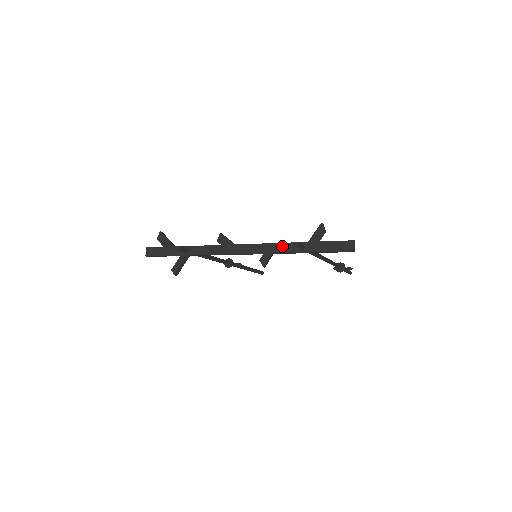
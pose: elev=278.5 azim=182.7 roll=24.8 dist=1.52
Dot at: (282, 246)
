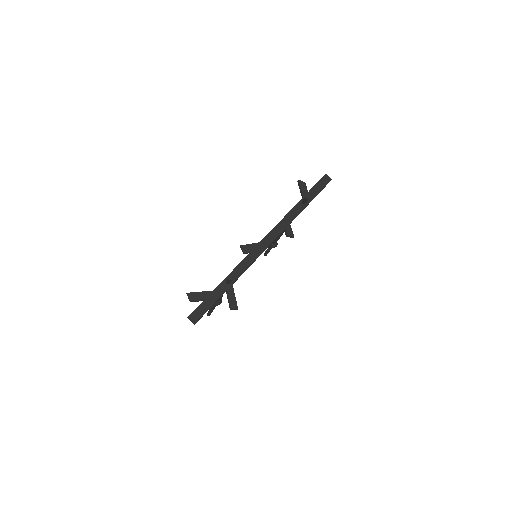
Dot at: (291, 213)
